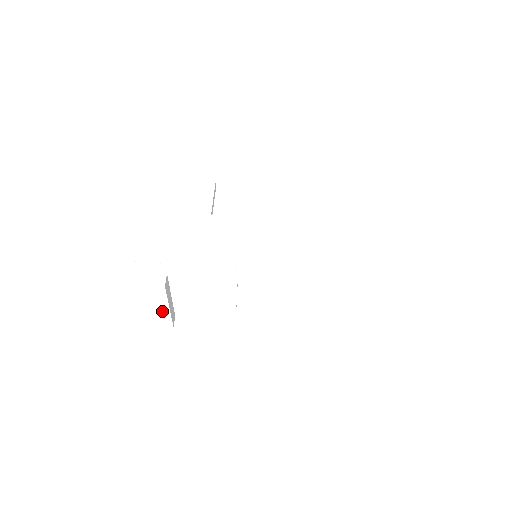
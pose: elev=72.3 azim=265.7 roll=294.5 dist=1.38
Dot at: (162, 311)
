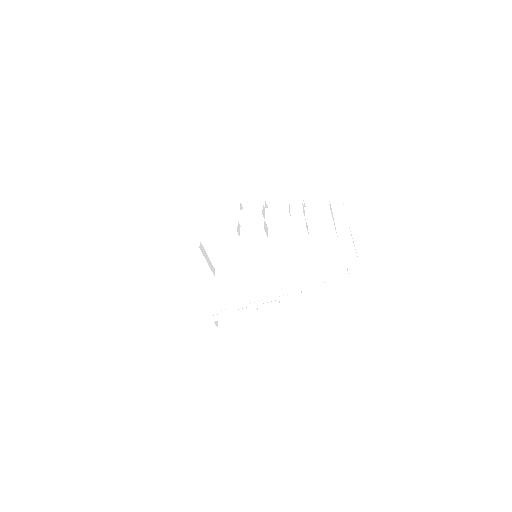
Dot at: occluded
